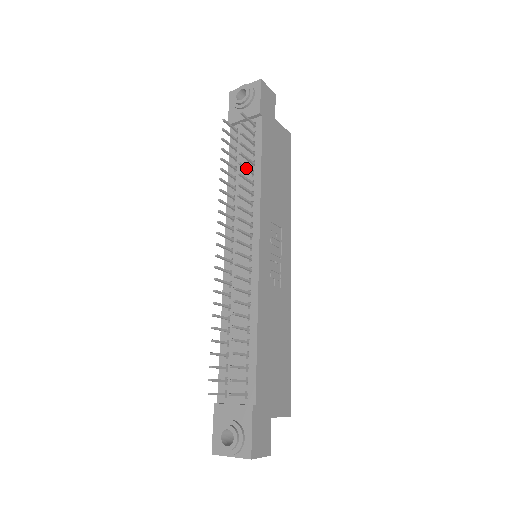
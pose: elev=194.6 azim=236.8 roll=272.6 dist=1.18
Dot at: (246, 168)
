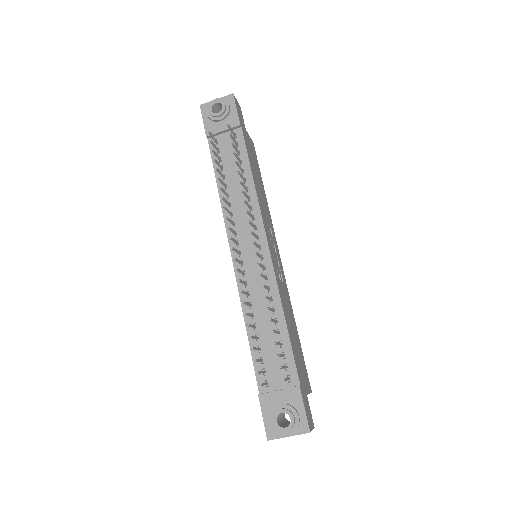
Dot at: (242, 176)
